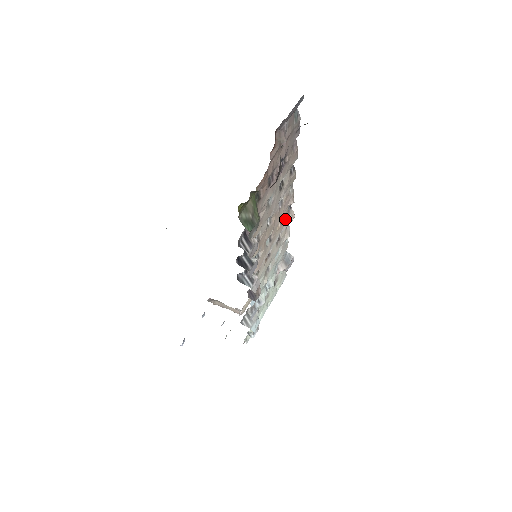
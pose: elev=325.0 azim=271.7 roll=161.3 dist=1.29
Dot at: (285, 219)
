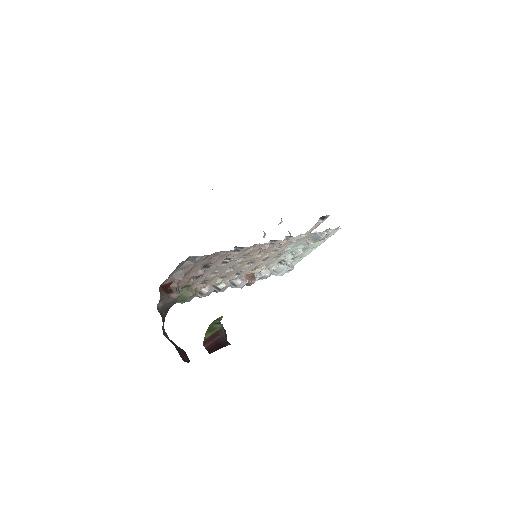
Dot at: (271, 247)
